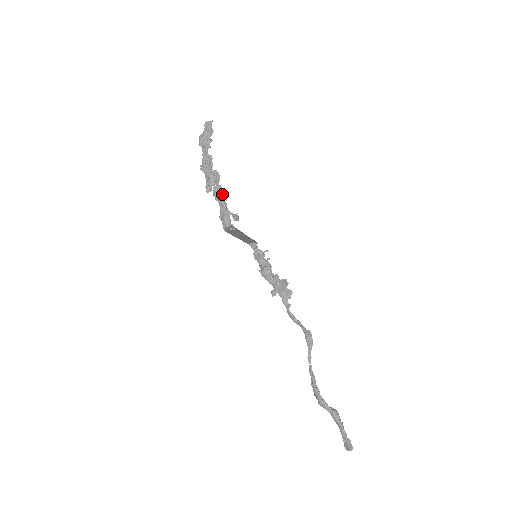
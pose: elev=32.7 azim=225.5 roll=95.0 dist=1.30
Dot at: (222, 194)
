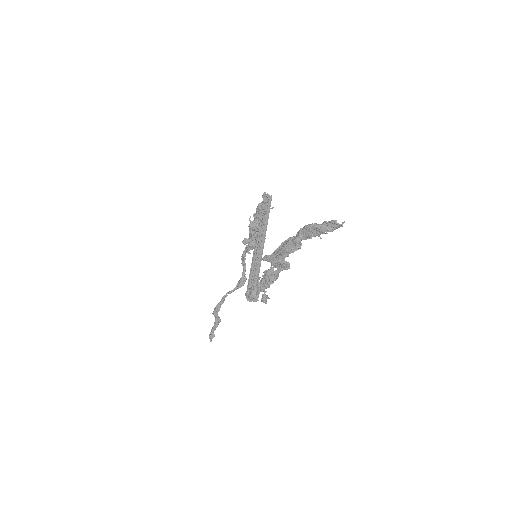
Dot at: occluded
